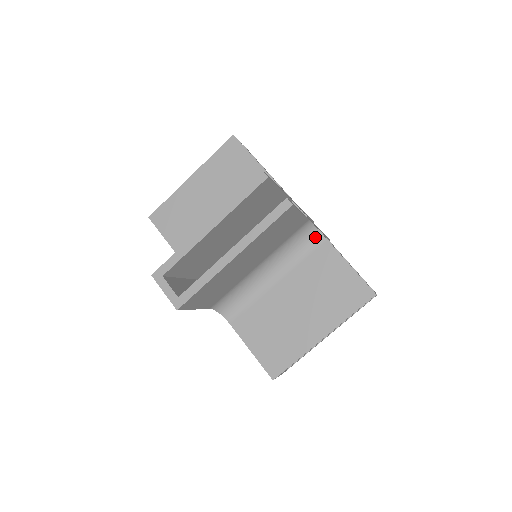
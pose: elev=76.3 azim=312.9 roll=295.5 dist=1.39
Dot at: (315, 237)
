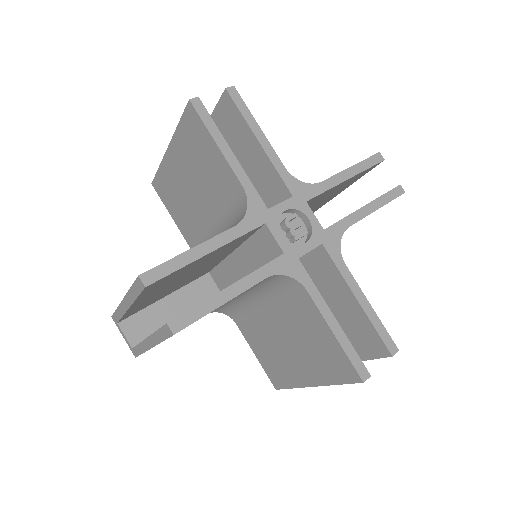
Dot at: (292, 283)
